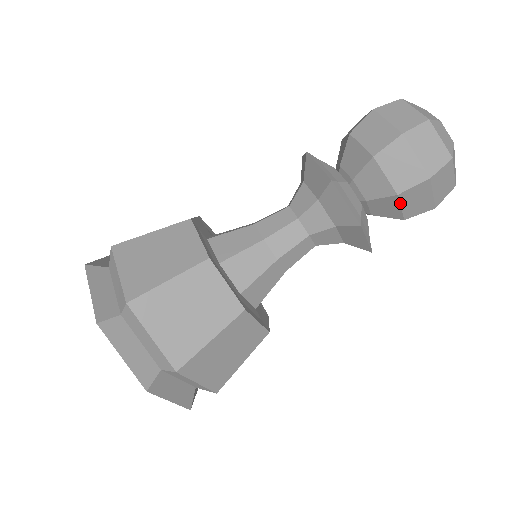
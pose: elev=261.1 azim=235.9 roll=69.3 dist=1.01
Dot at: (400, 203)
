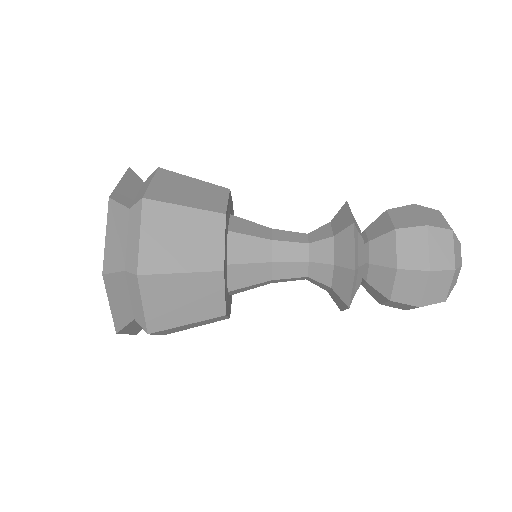
Dot at: (395, 279)
